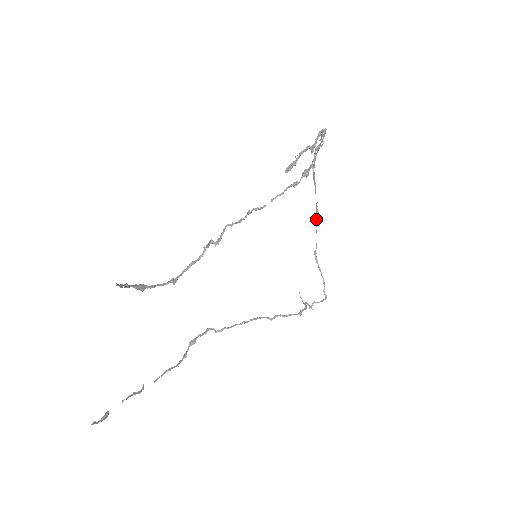
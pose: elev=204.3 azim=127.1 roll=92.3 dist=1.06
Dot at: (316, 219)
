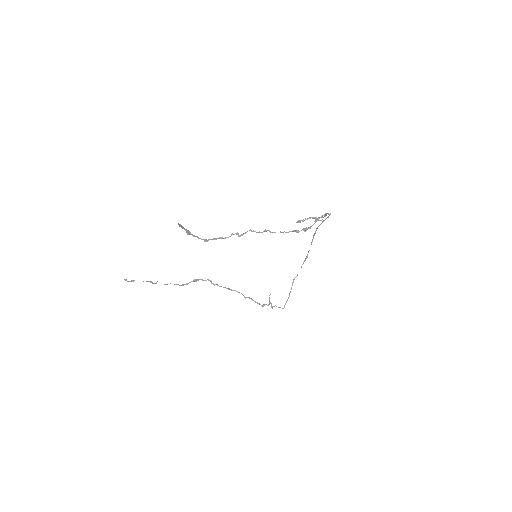
Dot at: (305, 260)
